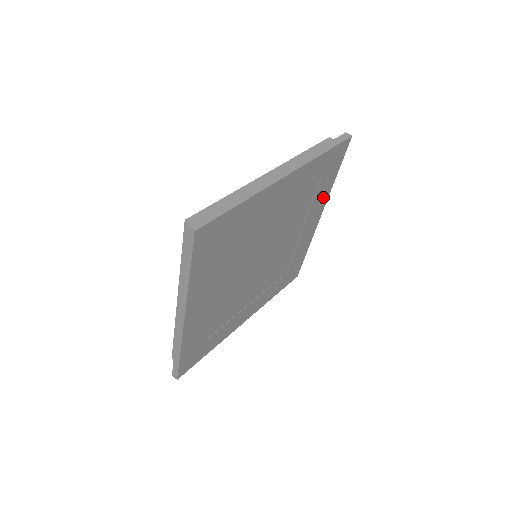
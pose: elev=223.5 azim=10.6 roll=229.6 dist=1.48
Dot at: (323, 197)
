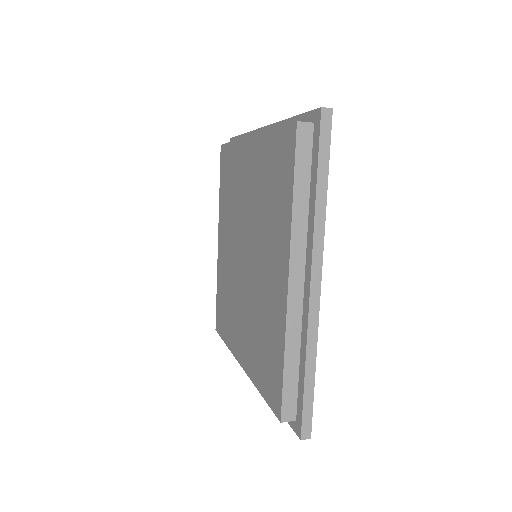
Dot at: occluded
